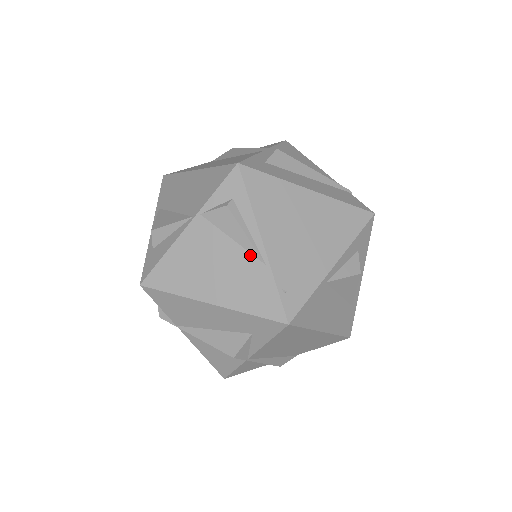
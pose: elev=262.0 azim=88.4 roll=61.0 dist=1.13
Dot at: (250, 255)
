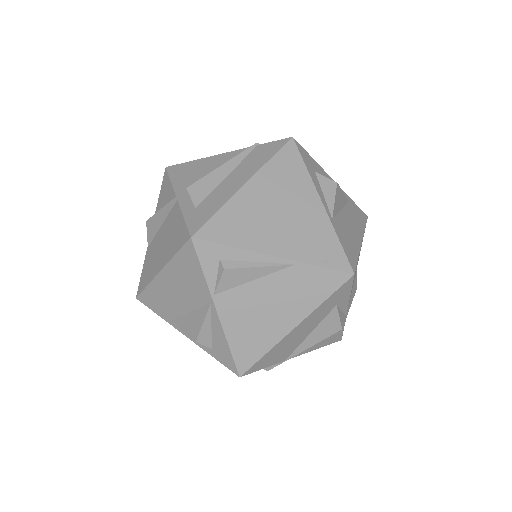
Dot at: (278, 273)
